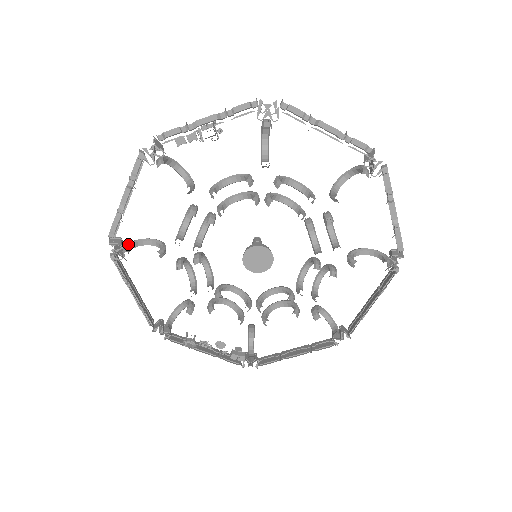
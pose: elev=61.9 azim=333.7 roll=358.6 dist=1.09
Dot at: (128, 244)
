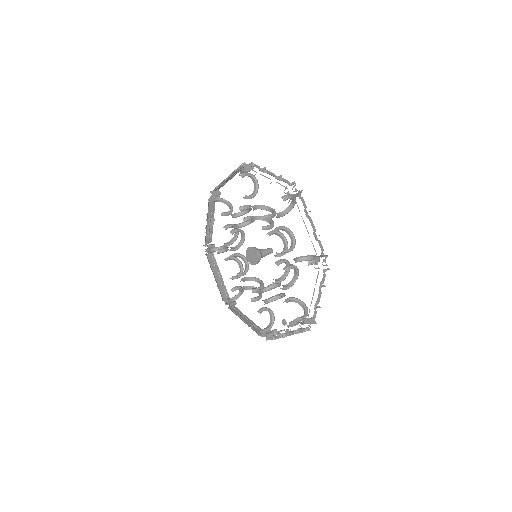
Dot at: (232, 298)
